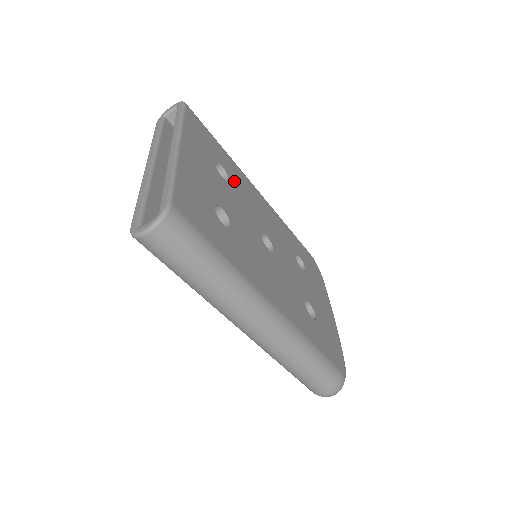
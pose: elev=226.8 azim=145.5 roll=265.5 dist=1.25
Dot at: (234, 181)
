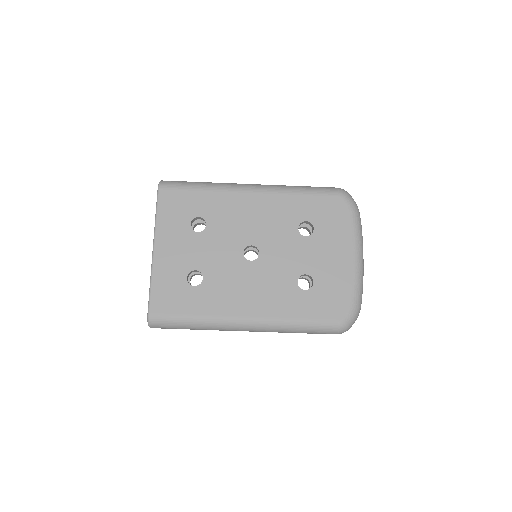
Dot at: (213, 219)
